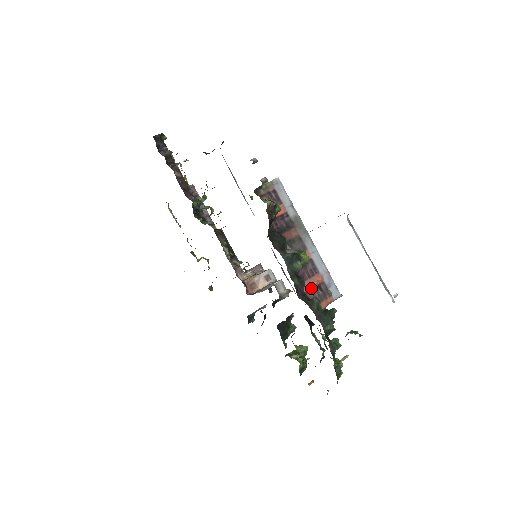
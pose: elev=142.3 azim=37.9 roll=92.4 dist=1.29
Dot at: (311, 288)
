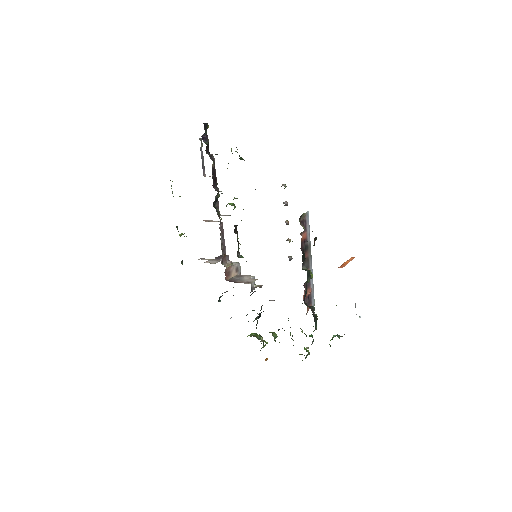
Dot at: (306, 296)
